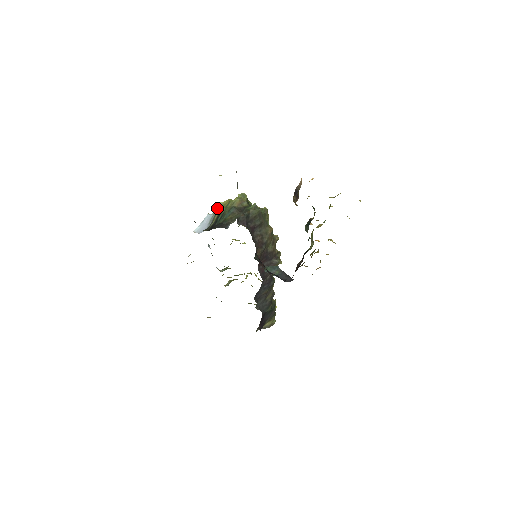
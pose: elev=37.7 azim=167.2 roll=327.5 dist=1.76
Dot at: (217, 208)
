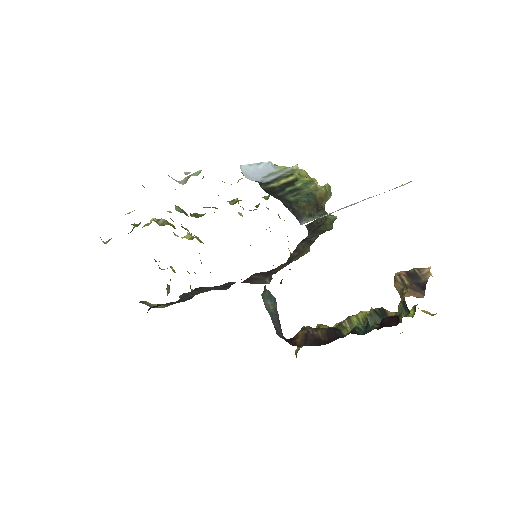
Dot at: (289, 169)
